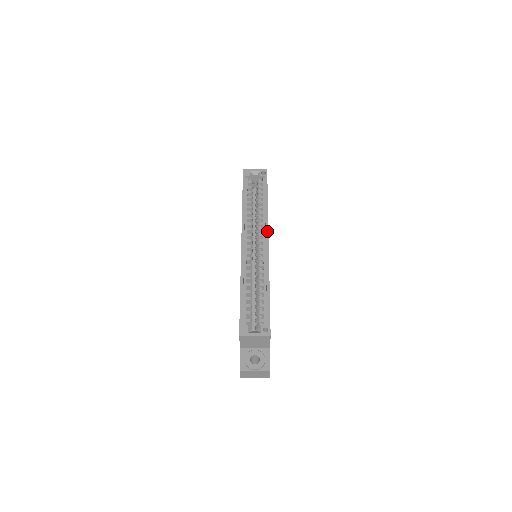
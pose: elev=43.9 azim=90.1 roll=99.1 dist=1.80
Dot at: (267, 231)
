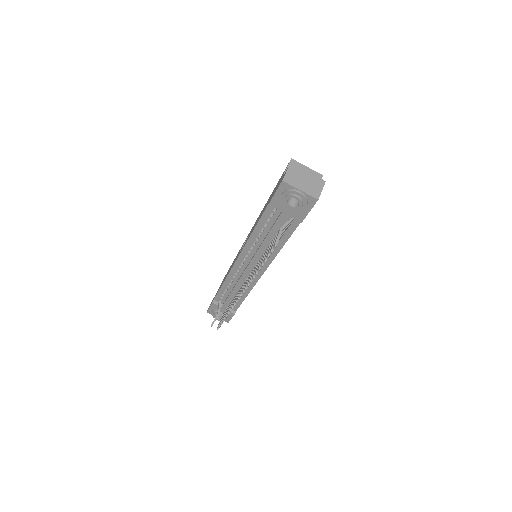
Dot at: occluded
